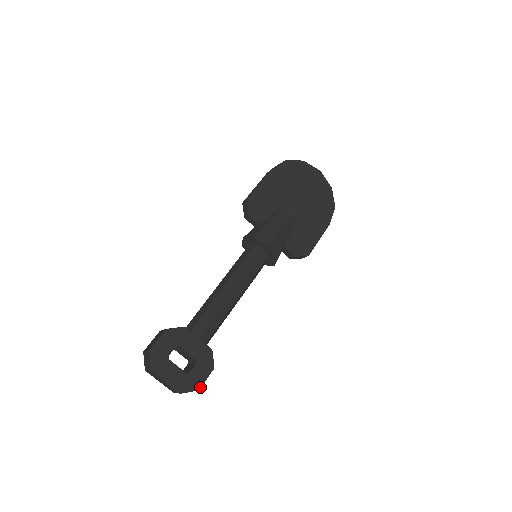
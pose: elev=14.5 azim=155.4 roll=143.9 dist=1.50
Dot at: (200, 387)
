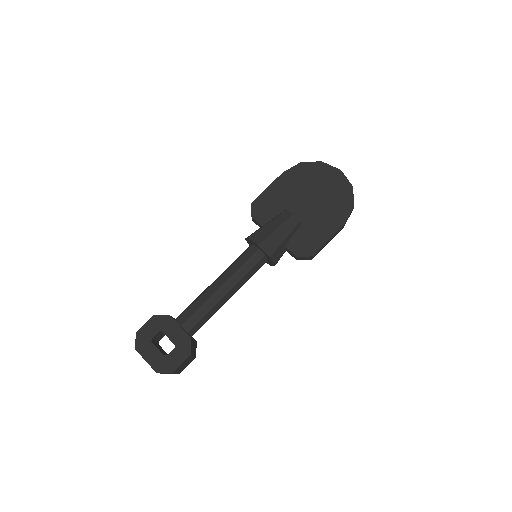
Dot at: (175, 370)
